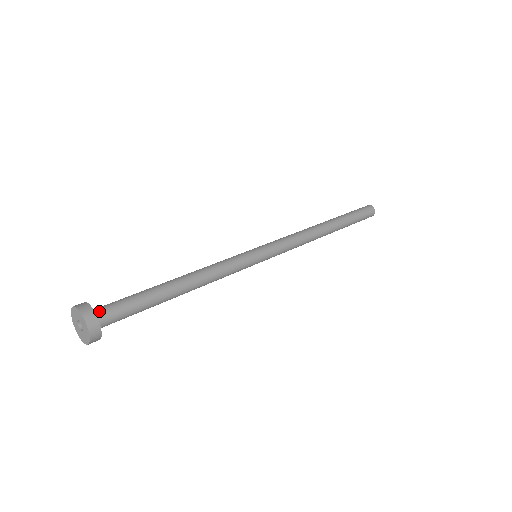
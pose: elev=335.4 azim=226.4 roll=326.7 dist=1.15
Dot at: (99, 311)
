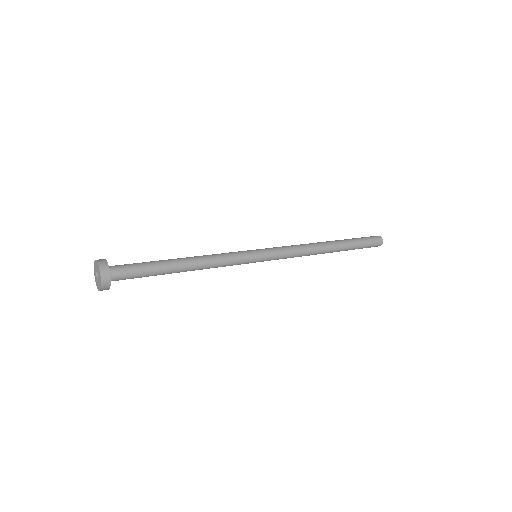
Dot at: (114, 270)
